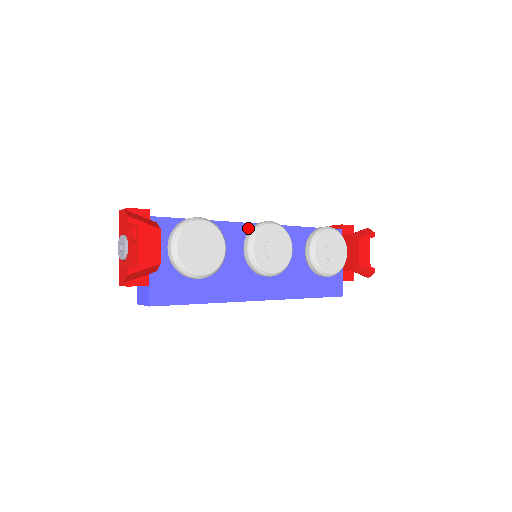
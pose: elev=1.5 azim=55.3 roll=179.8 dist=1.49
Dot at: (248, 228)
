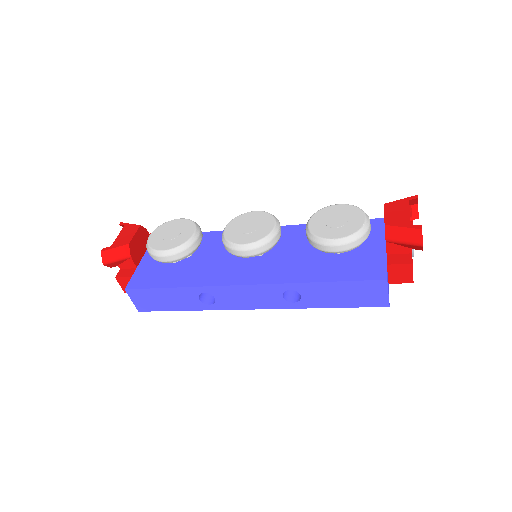
Dot at: occluded
